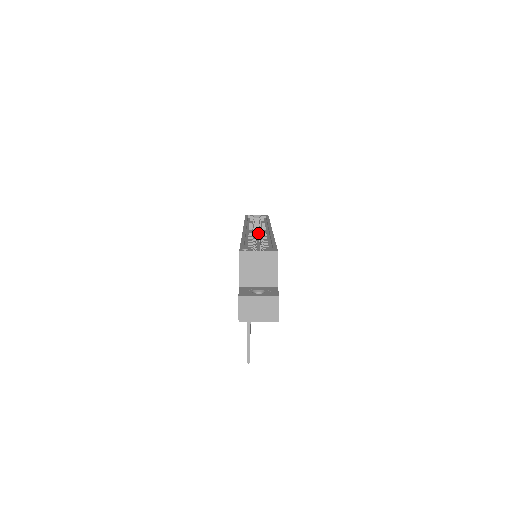
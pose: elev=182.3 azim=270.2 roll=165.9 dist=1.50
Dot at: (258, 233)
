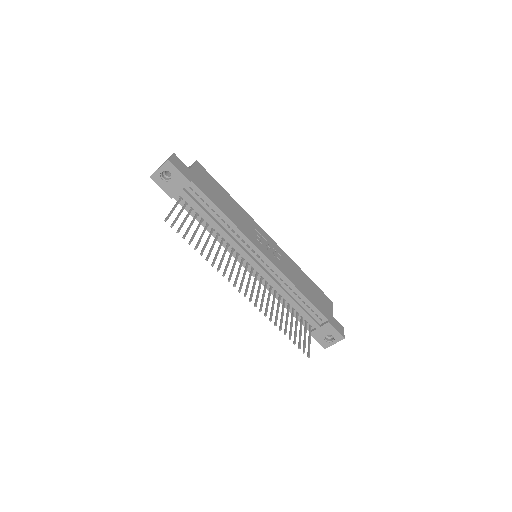
Dot at: occluded
